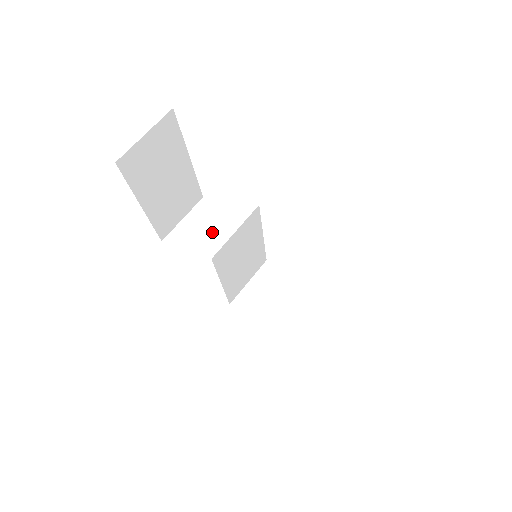
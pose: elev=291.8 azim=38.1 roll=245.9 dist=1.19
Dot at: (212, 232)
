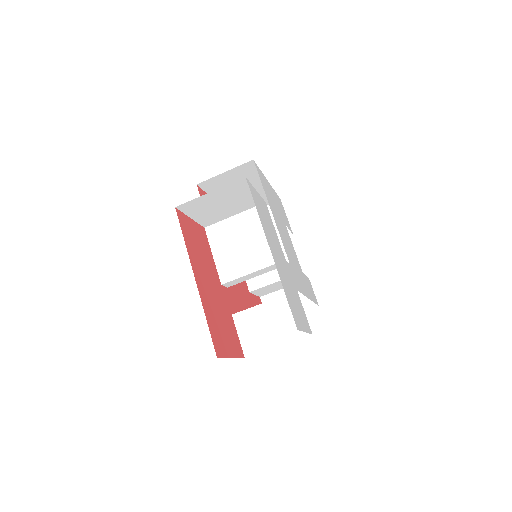
Dot at: (241, 278)
